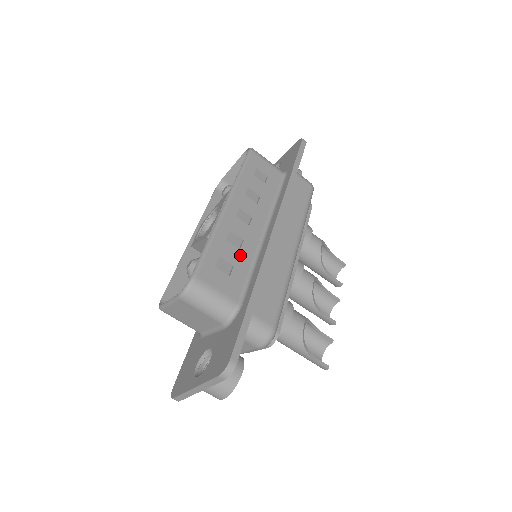
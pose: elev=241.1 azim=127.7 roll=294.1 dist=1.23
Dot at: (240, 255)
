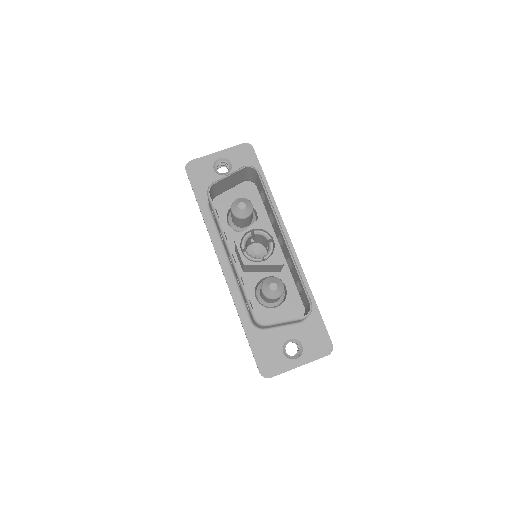
Dot at: occluded
